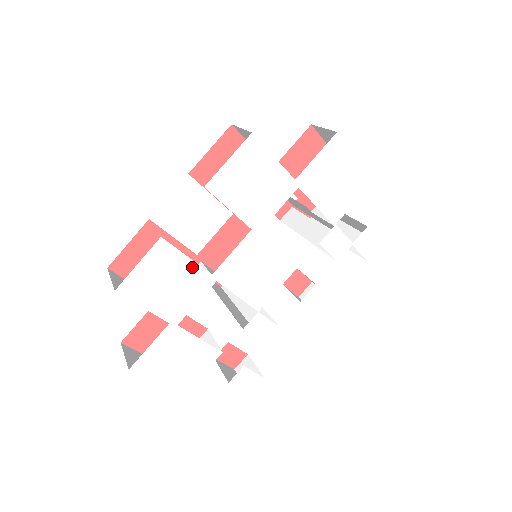
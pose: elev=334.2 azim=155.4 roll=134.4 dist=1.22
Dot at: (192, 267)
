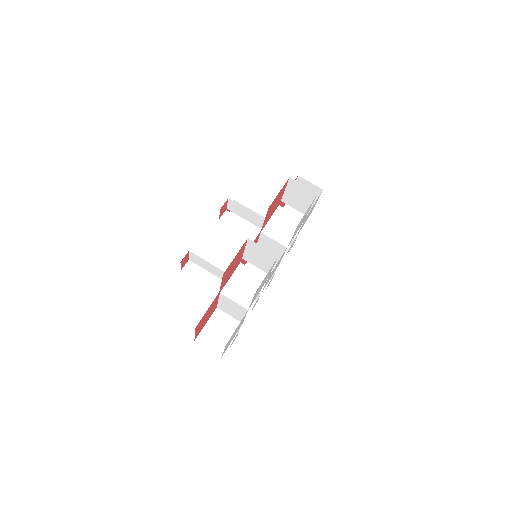
Dot at: (270, 272)
